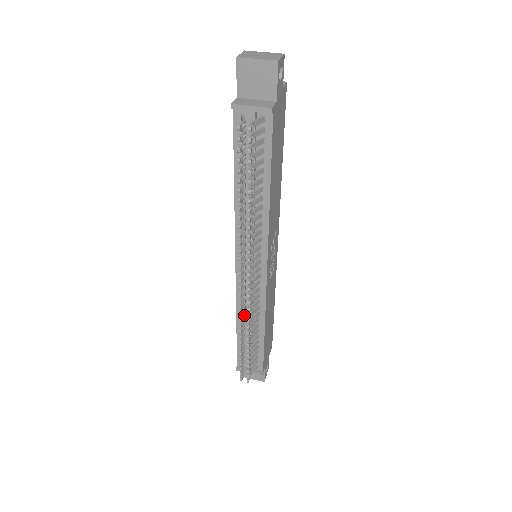
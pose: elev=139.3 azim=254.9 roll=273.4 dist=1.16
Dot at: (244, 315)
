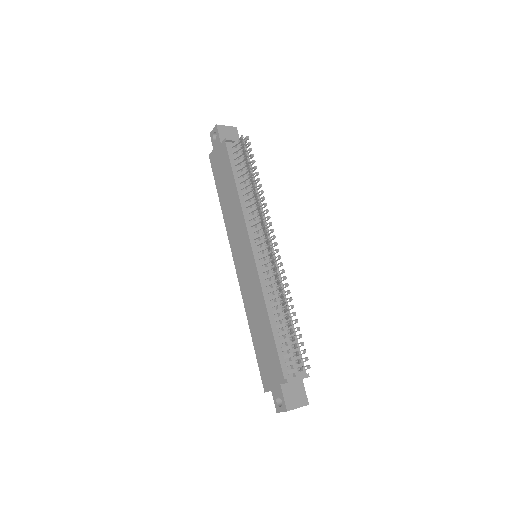
Dot at: (278, 288)
